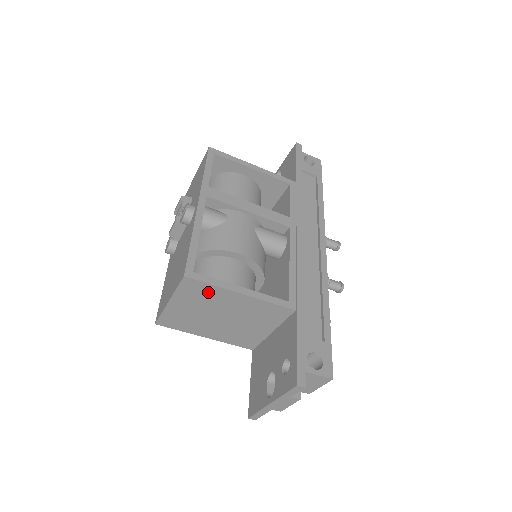
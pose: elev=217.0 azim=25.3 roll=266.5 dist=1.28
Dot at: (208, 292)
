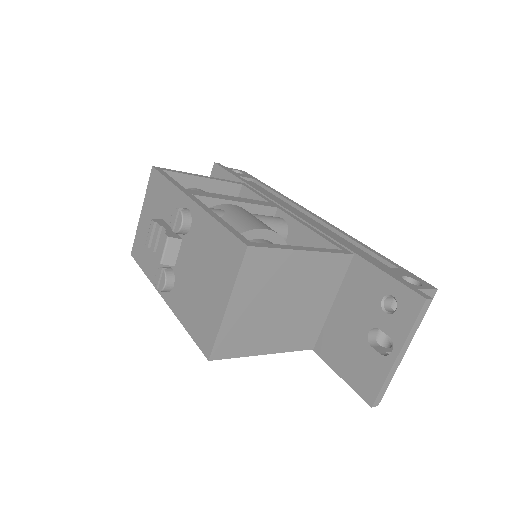
Dot at: (272, 264)
